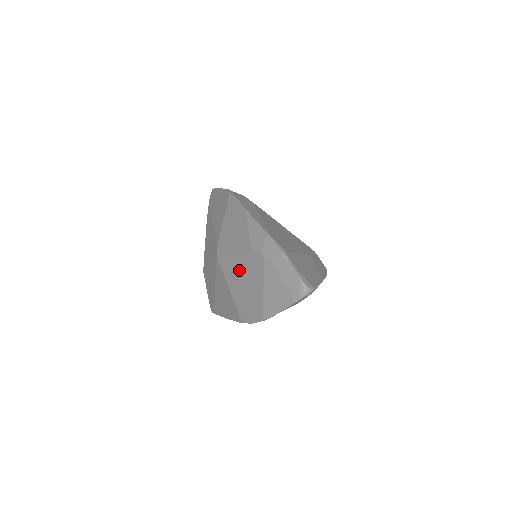
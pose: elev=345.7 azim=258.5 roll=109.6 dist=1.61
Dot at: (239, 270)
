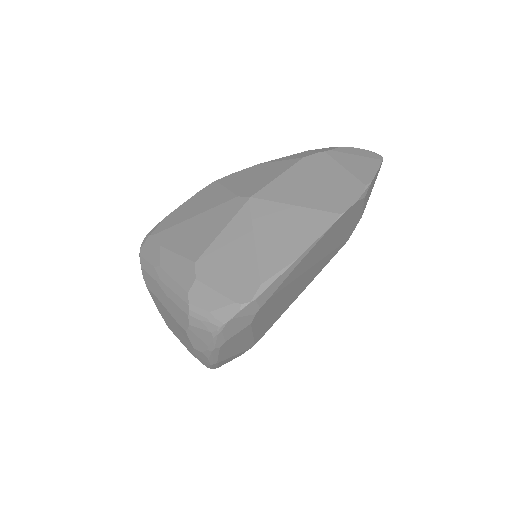
Dot at: (298, 180)
